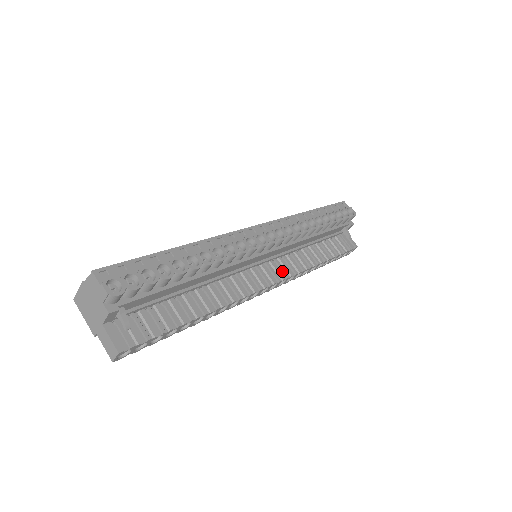
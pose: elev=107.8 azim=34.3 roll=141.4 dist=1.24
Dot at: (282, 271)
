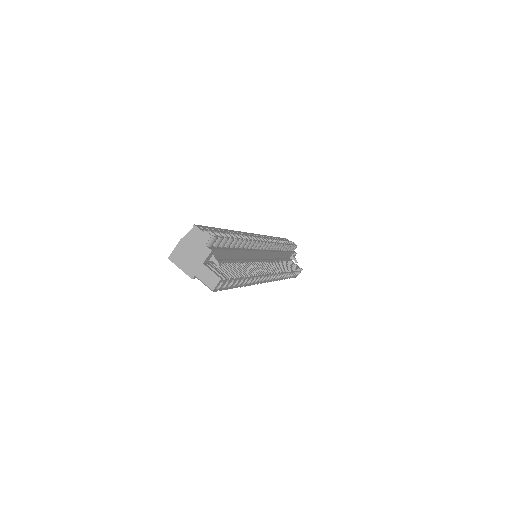
Dot at: occluded
